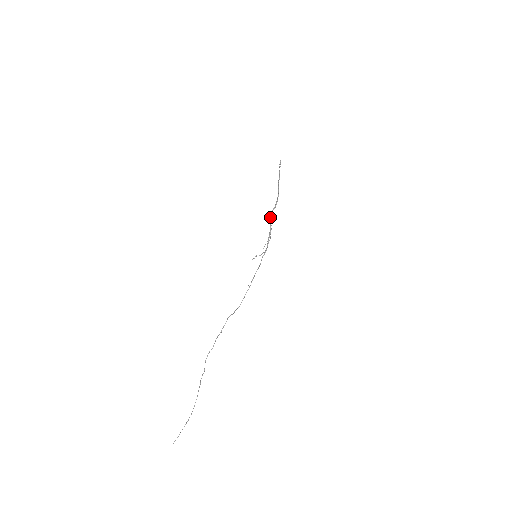
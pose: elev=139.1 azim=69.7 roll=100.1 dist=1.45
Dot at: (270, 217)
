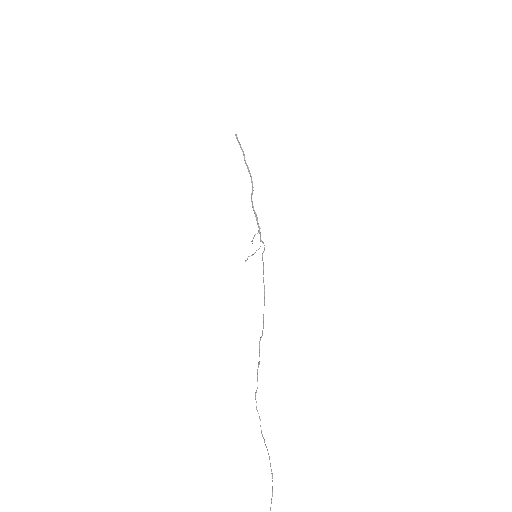
Dot at: (252, 205)
